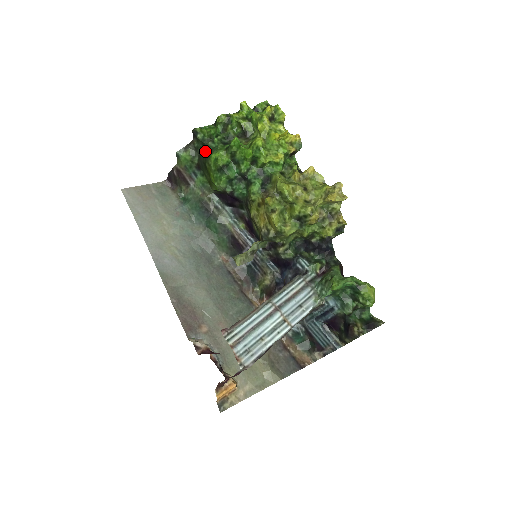
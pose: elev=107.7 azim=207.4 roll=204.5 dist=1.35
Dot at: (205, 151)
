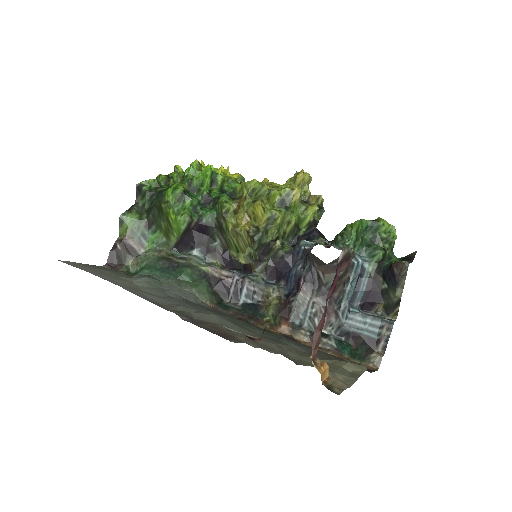
Dot at: (156, 198)
